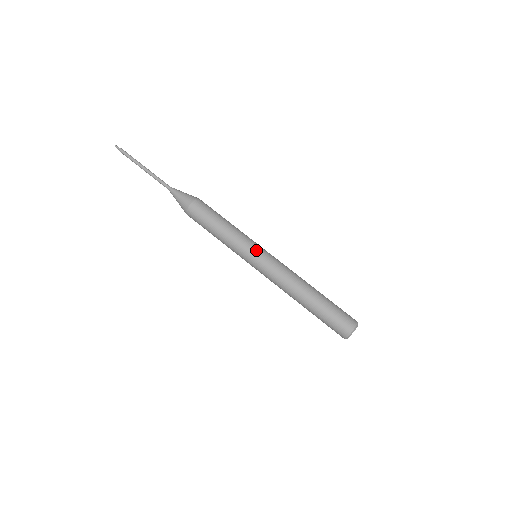
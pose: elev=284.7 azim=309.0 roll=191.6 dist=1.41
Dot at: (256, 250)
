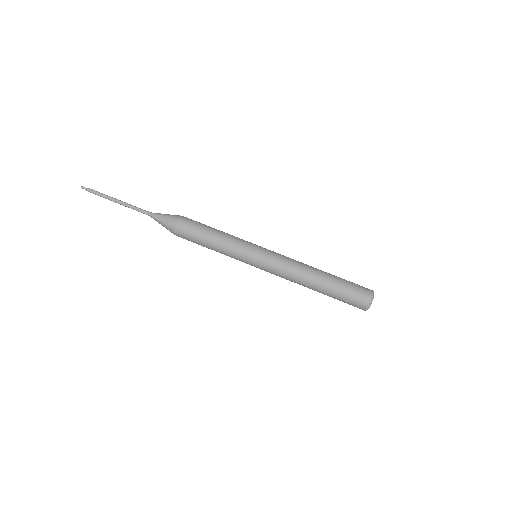
Dot at: (254, 253)
